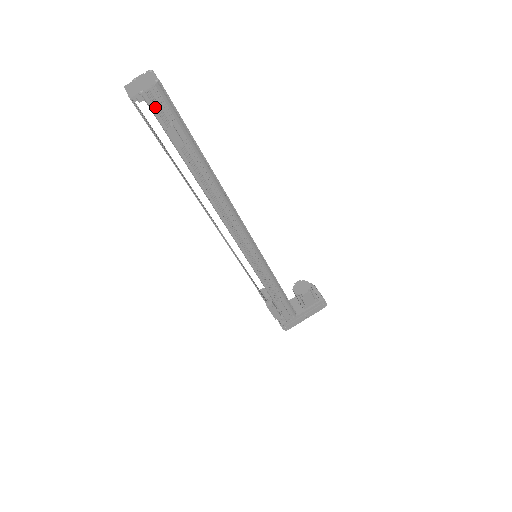
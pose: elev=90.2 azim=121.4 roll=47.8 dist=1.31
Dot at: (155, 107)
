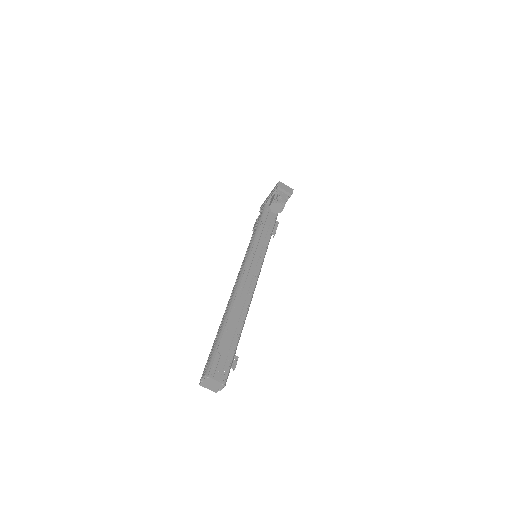
Dot at: occluded
